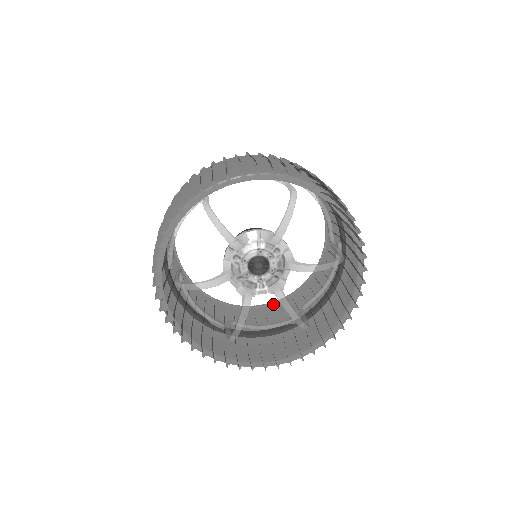
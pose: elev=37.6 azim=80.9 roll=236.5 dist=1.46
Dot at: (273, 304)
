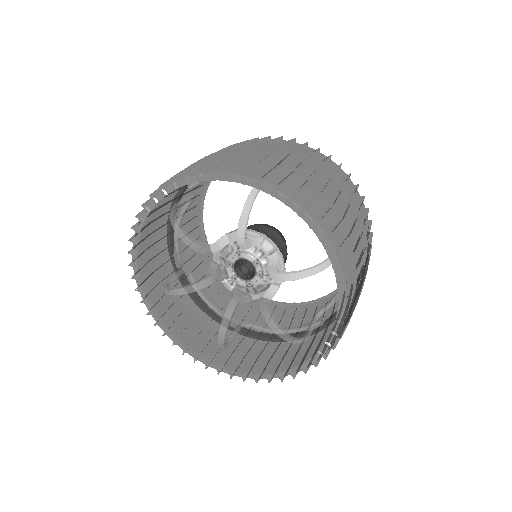
Dot at: occluded
